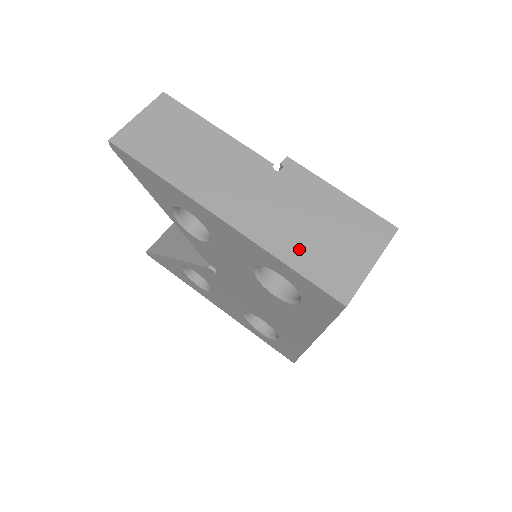
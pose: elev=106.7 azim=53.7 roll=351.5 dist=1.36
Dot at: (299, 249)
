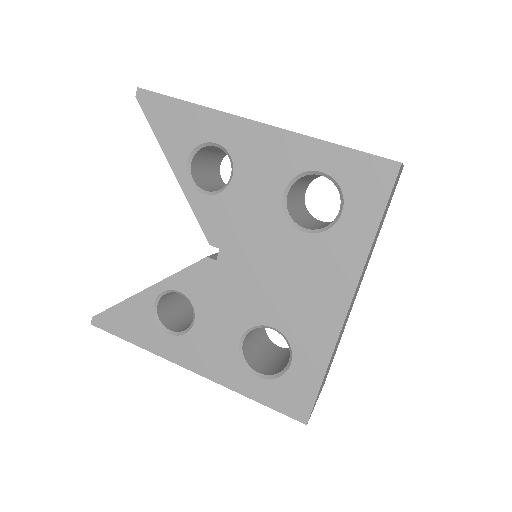
Dot at: occluded
